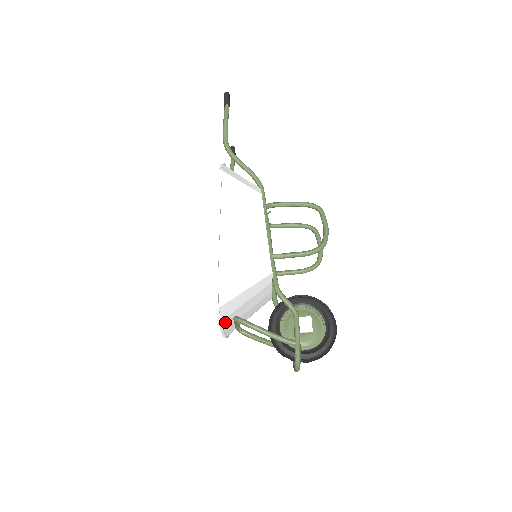
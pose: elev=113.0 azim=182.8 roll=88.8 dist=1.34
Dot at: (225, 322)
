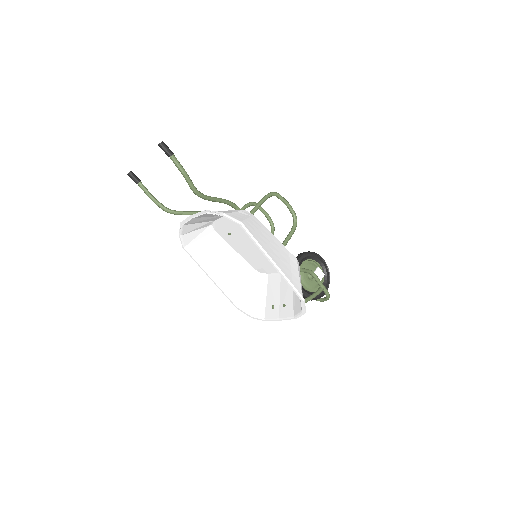
Dot at: (290, 314)
